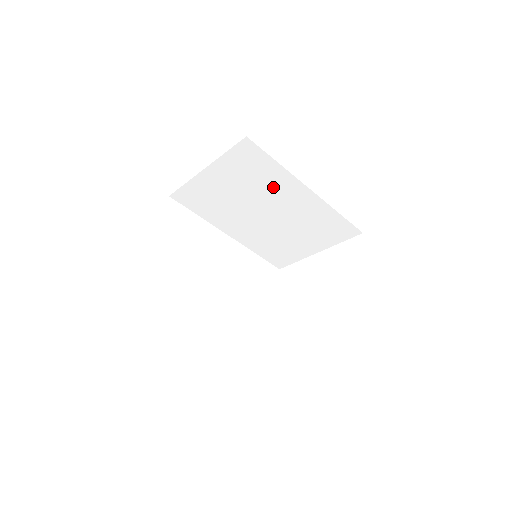
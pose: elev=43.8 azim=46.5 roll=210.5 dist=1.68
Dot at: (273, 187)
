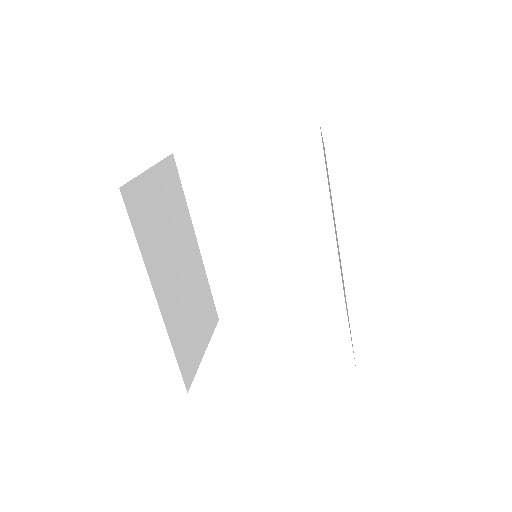
Dot at: (299, 199)
